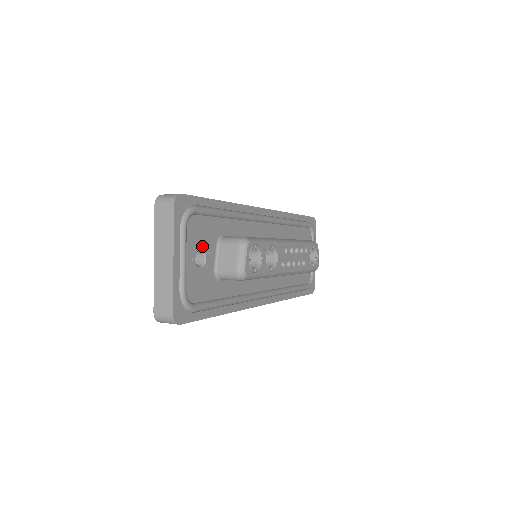
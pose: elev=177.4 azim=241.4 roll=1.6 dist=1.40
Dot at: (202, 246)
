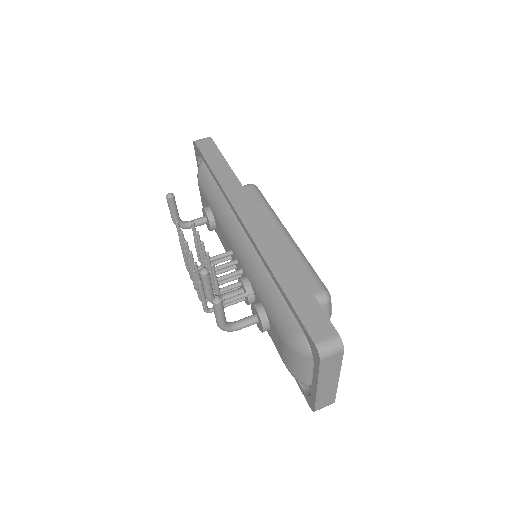
Dot at: occluded
